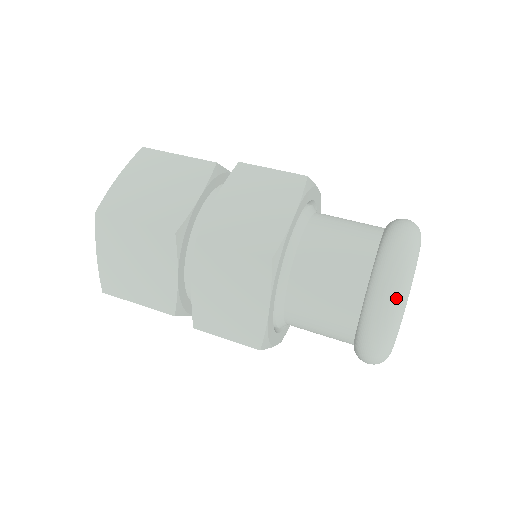
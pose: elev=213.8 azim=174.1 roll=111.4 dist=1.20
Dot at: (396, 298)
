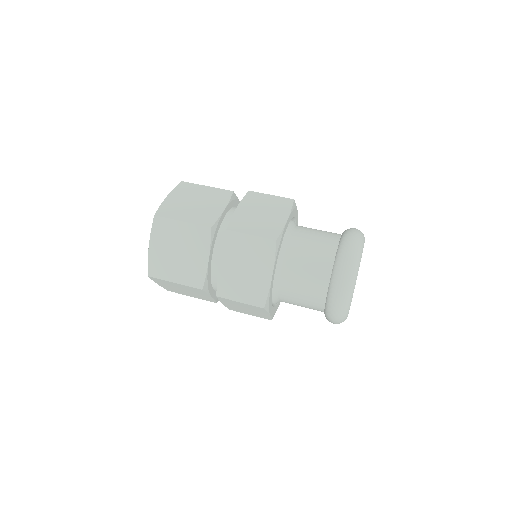
Dot at: (352, 266)
